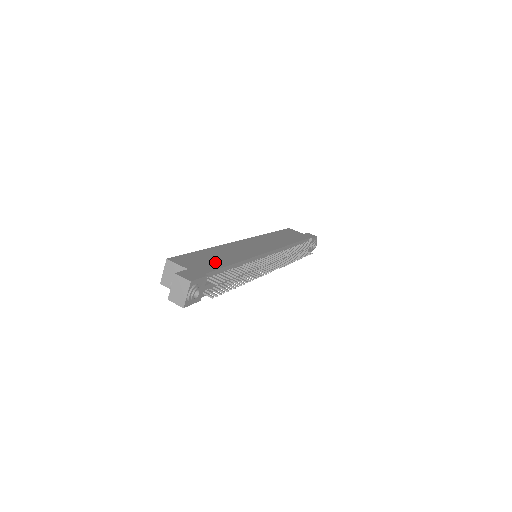
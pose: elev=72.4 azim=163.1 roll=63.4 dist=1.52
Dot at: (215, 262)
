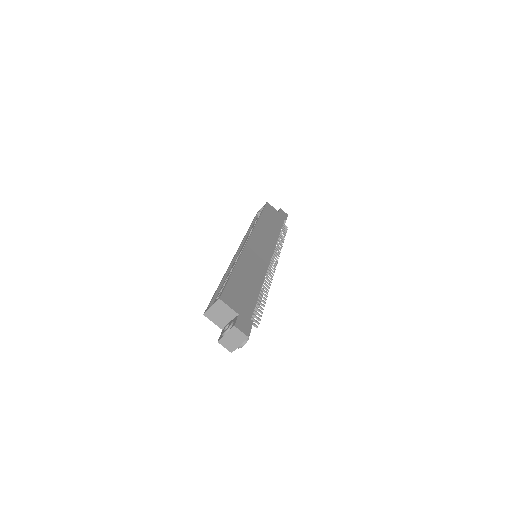
Dot at: (249, 293)
